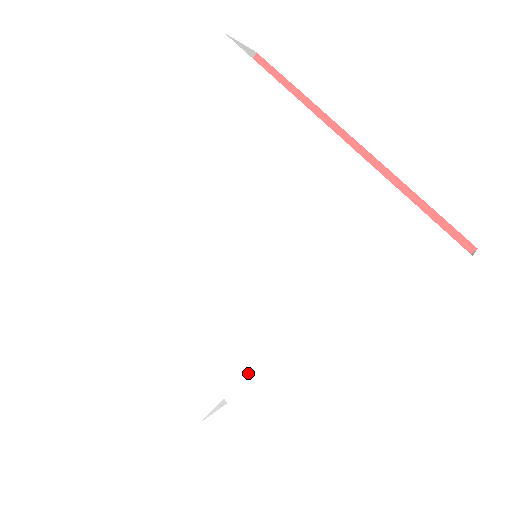
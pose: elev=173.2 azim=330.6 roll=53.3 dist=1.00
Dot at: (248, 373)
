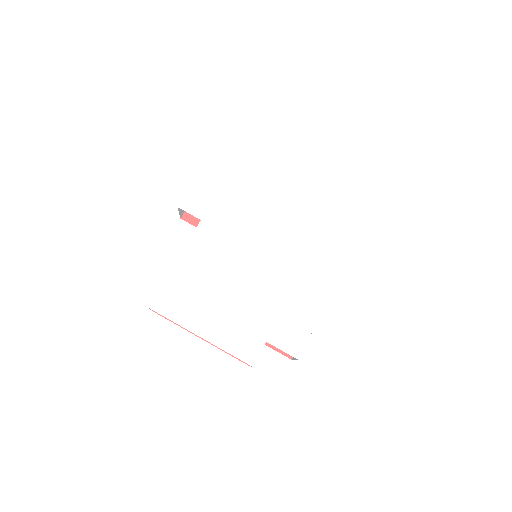
Dot at: (279, 317)
